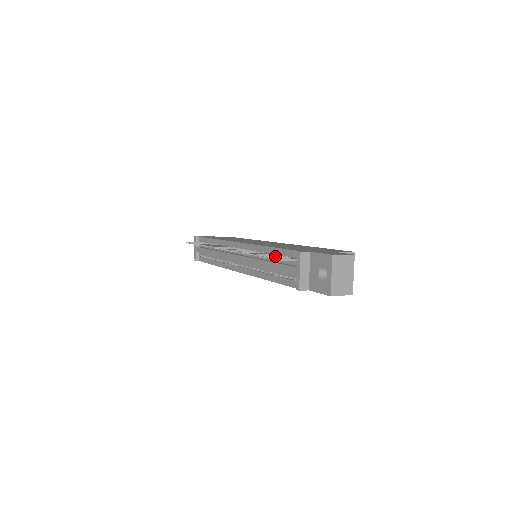
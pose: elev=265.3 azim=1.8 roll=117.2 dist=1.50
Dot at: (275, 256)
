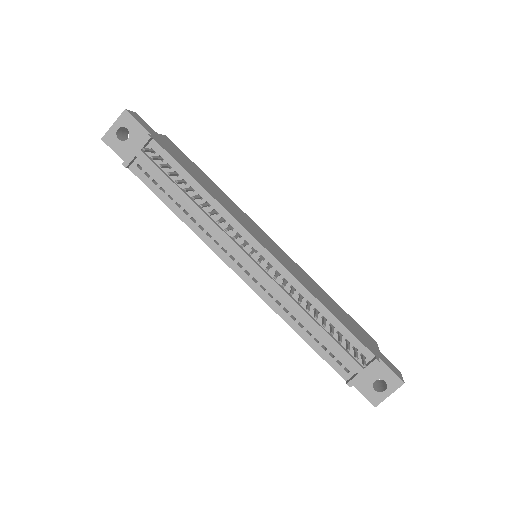
Dot at: occluded
